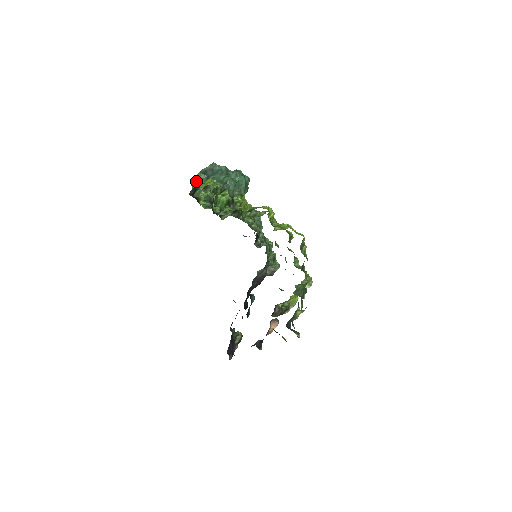
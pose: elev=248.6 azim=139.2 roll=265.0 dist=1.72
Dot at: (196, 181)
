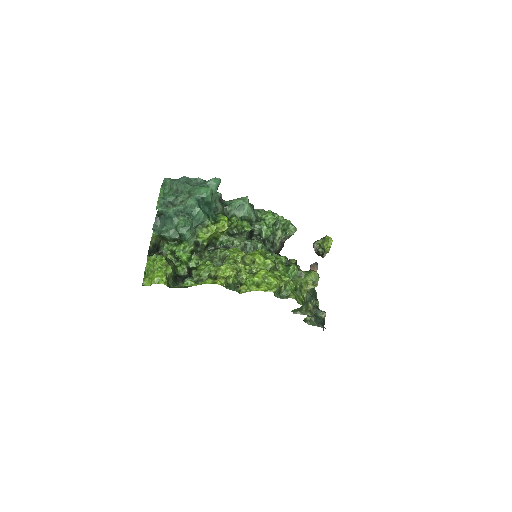
Dot at: (146, 264)
